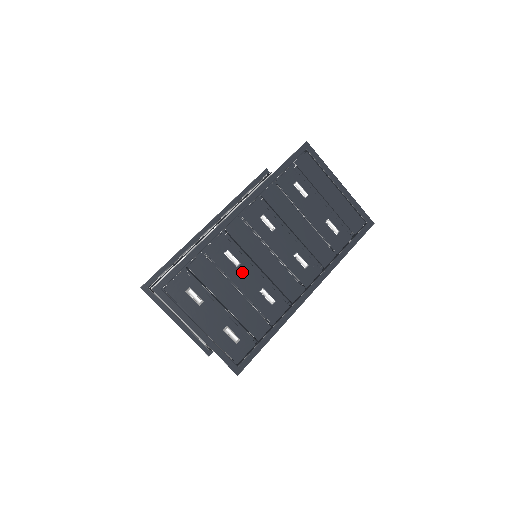
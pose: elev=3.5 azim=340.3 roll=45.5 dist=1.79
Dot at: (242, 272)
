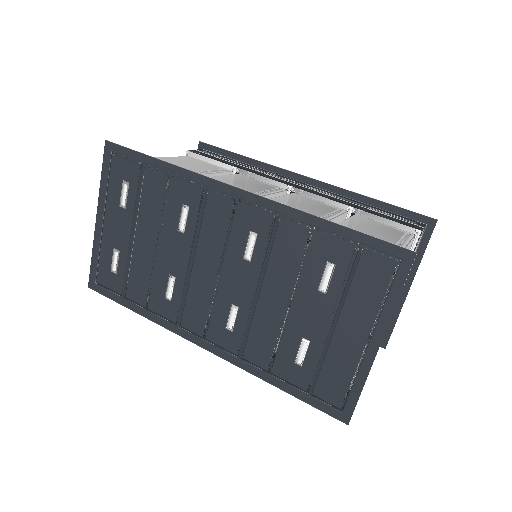
Dot at: (177, 240)
